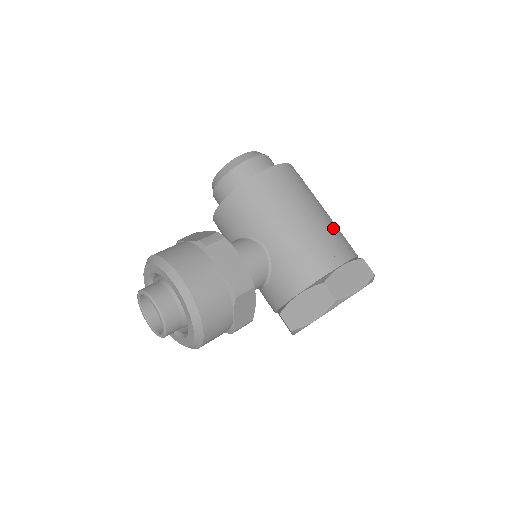
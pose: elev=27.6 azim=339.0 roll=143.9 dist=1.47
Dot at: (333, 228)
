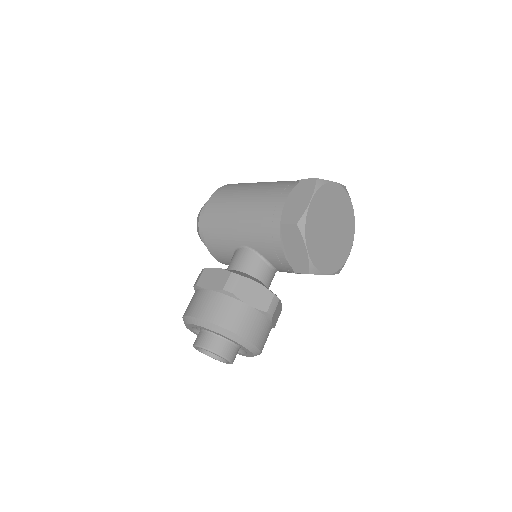
Dot at: (270, 186)
